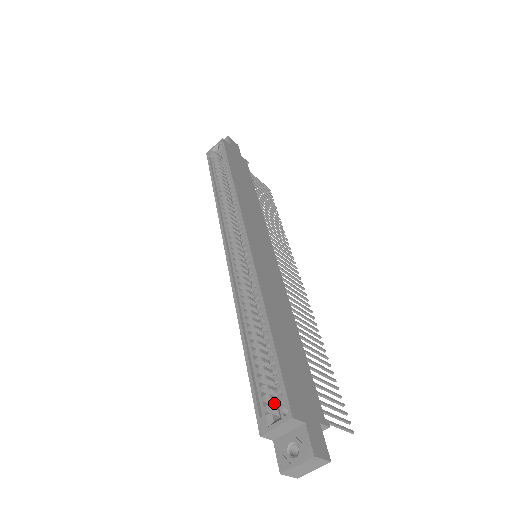
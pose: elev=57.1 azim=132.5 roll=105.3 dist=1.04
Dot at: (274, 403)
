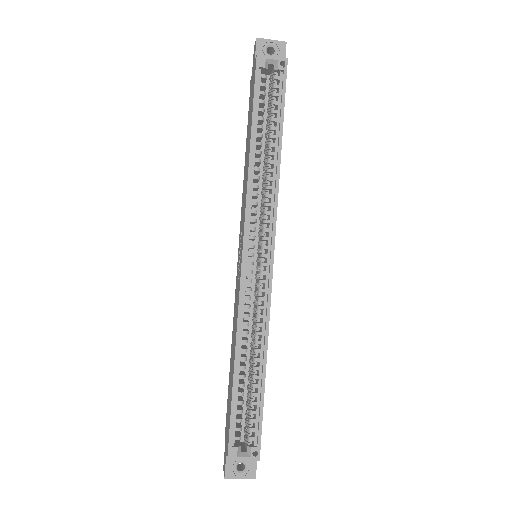
Dot at: occluded
